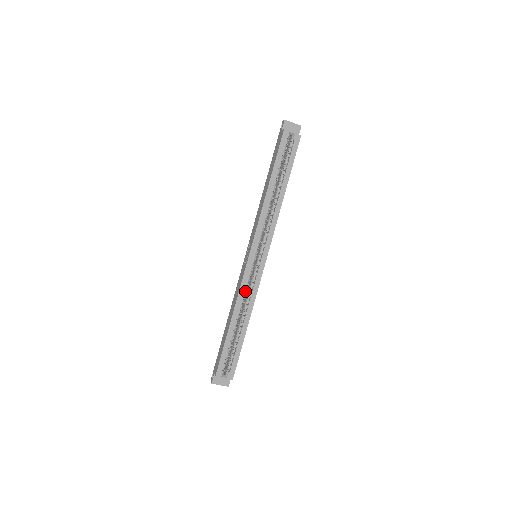
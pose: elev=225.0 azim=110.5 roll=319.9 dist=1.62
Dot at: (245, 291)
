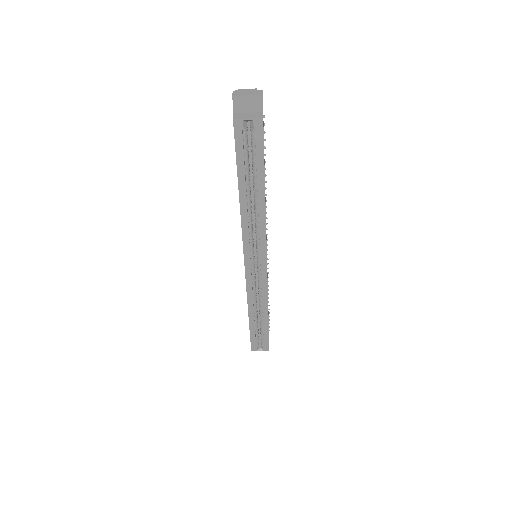
Dot at: (254, 291)
